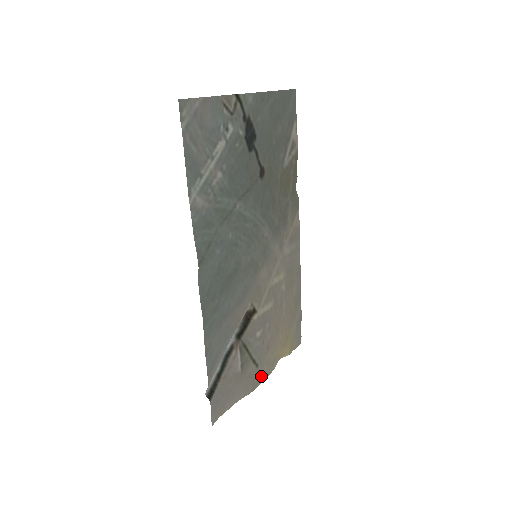
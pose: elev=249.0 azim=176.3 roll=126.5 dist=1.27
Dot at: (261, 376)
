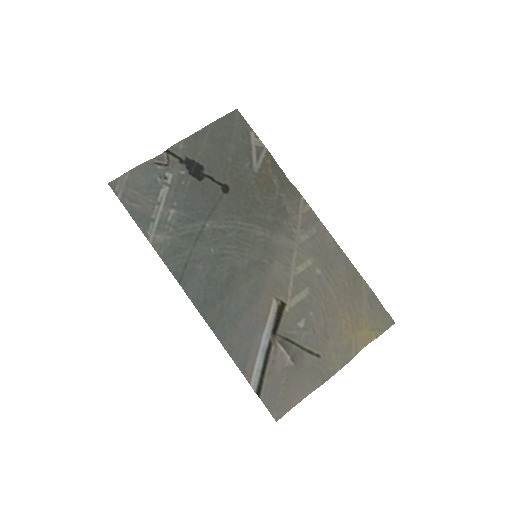
Dot at: (331, 366)
